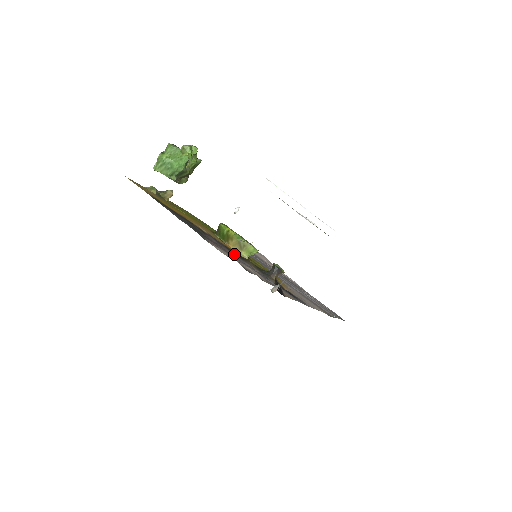
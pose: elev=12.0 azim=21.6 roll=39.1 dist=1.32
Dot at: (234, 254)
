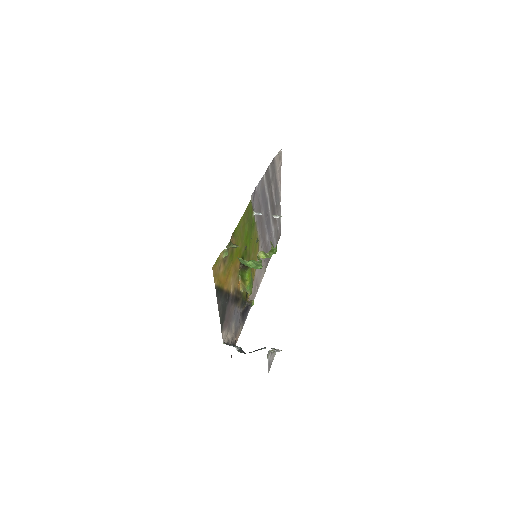
Dot at: (235, 304)
